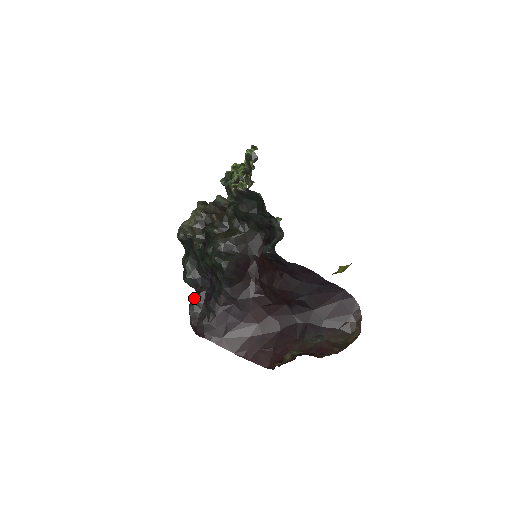
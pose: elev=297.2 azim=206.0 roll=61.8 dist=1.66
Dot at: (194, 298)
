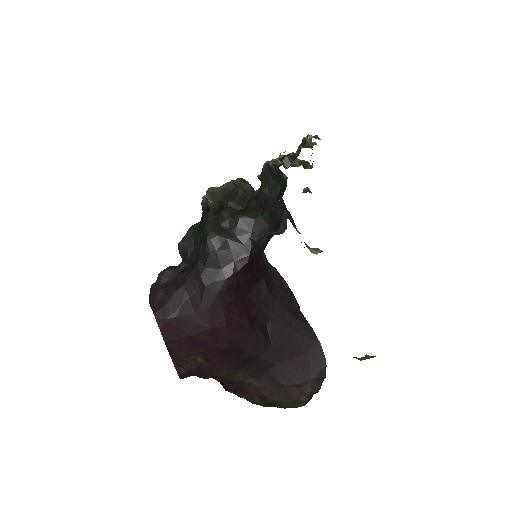
Dot at: (173, 266)
